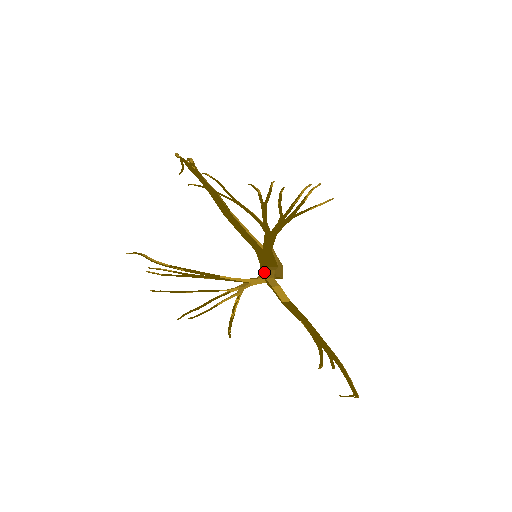
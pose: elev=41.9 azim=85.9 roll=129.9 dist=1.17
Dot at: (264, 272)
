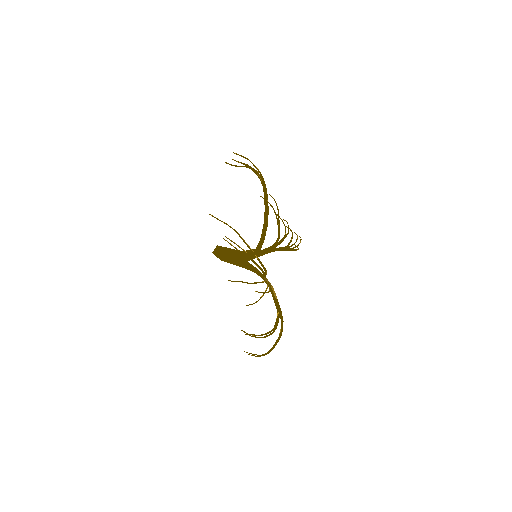
Dot at: (257, 269)
